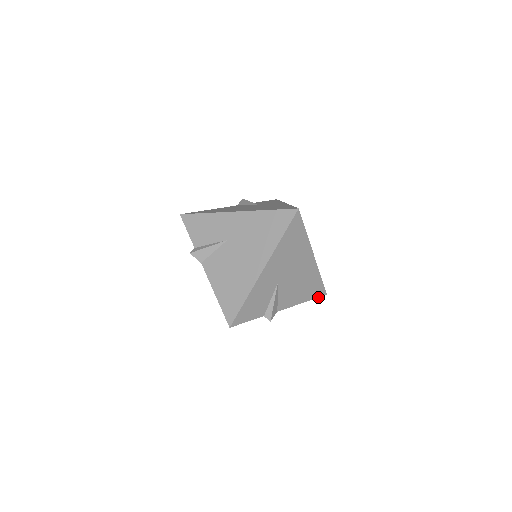
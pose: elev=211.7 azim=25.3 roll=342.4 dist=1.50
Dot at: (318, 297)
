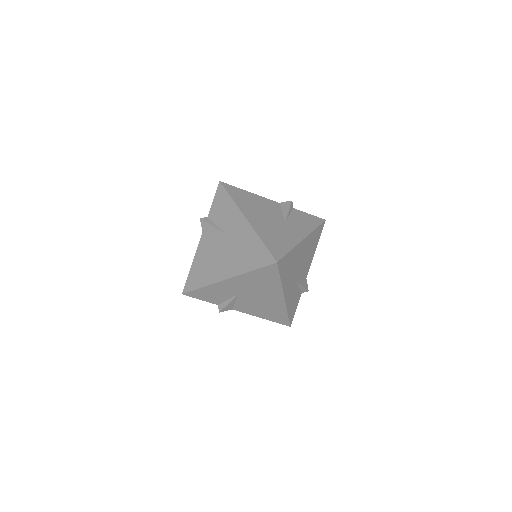
Dot at: (280, 323)
